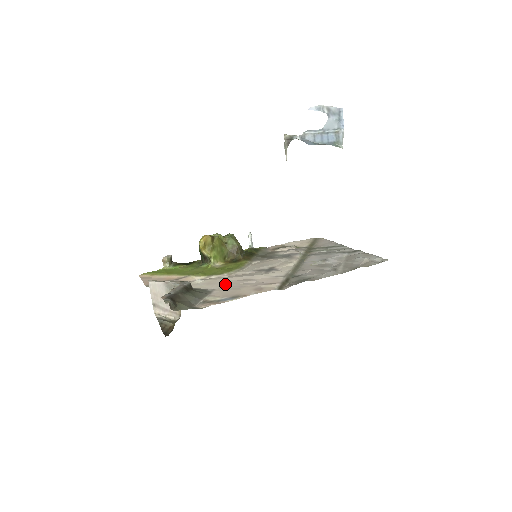
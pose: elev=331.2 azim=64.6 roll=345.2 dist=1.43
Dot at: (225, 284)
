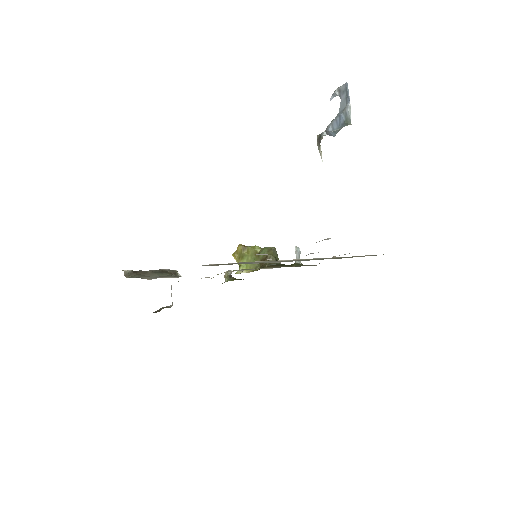
Dot at: occluded
